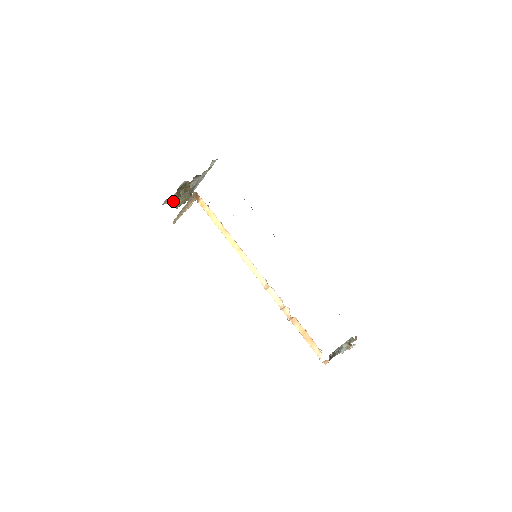
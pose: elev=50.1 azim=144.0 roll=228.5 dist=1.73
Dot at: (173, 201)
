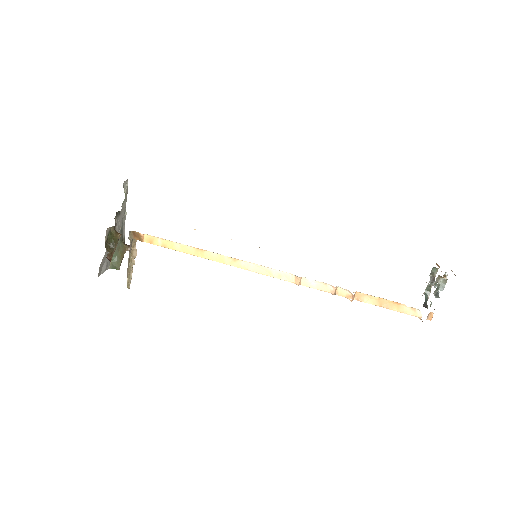
Dot at: occluded
